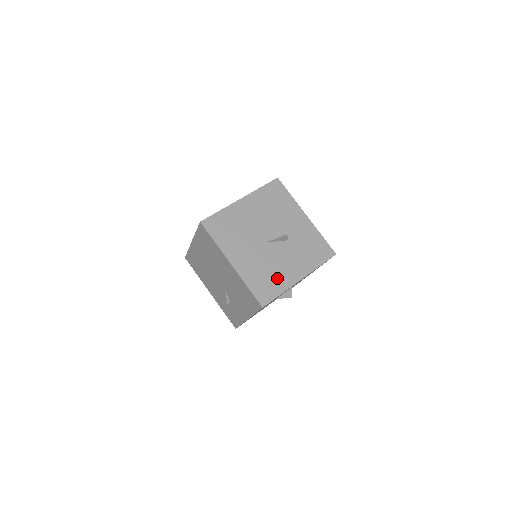
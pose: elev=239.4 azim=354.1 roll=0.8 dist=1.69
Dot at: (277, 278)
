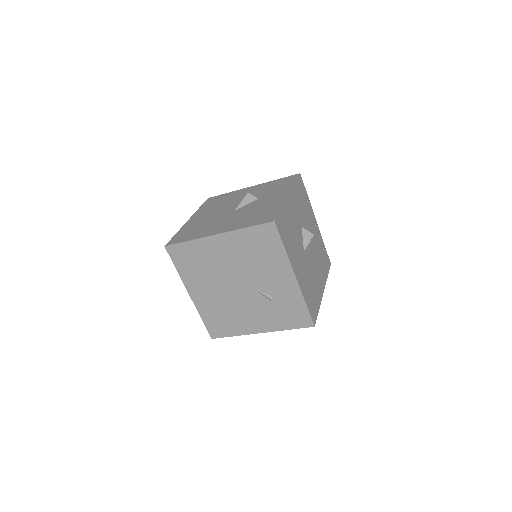
Dot at: (267, 209)
